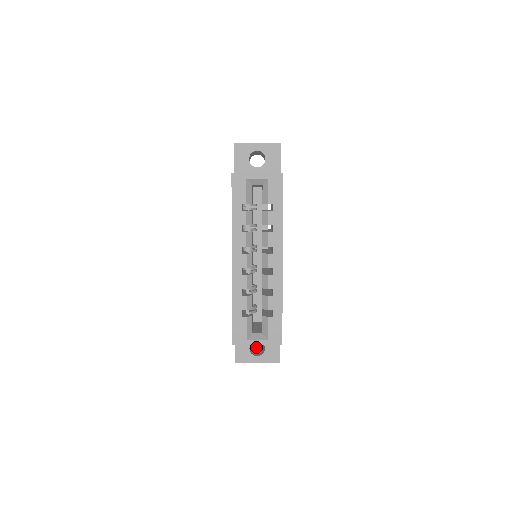
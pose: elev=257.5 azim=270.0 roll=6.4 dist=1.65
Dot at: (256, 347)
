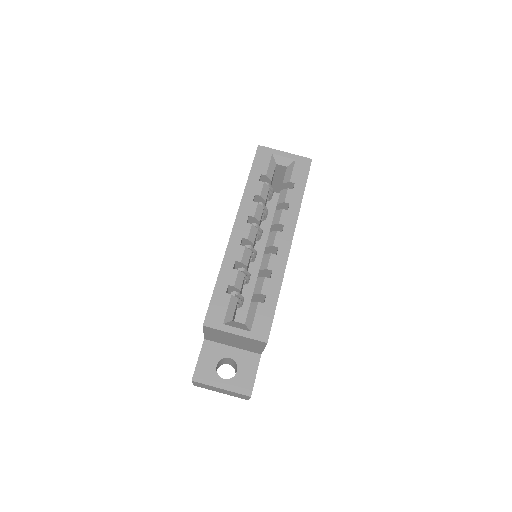
Dot at: occluded
